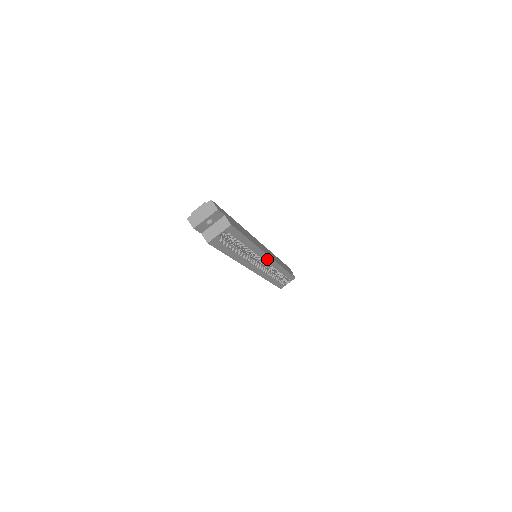
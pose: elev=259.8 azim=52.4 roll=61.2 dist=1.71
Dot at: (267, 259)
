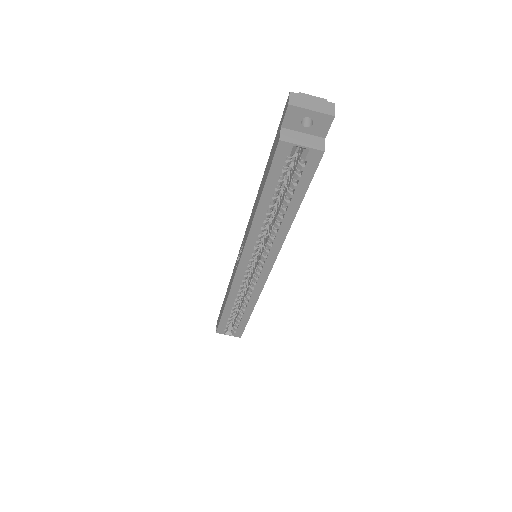
Dot at: (266, 268)
